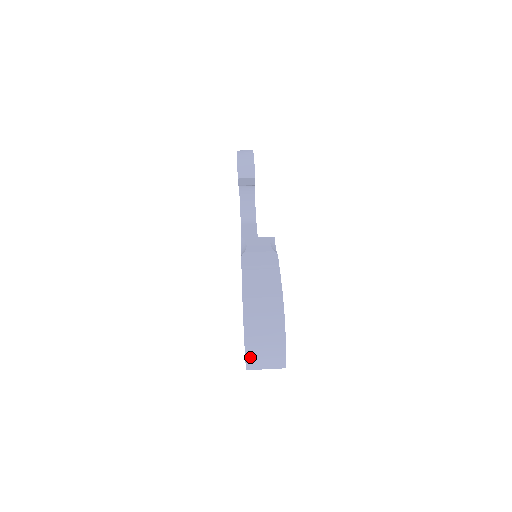
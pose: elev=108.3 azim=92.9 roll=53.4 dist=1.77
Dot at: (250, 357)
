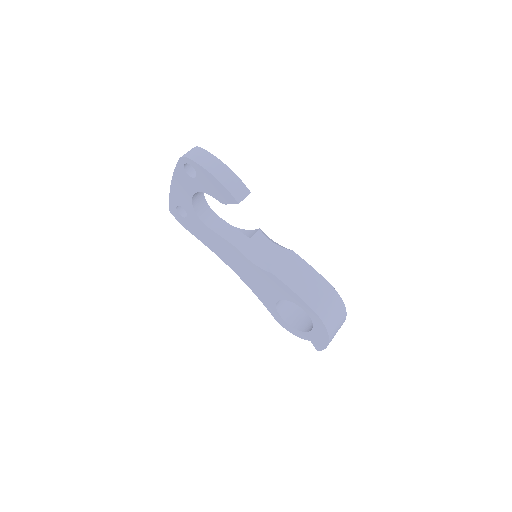
Dot at: occluded
